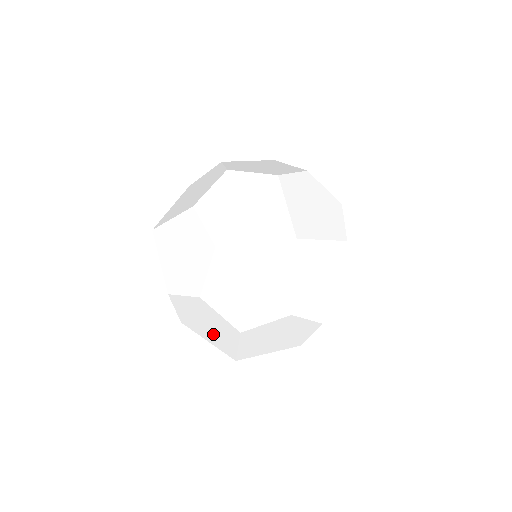
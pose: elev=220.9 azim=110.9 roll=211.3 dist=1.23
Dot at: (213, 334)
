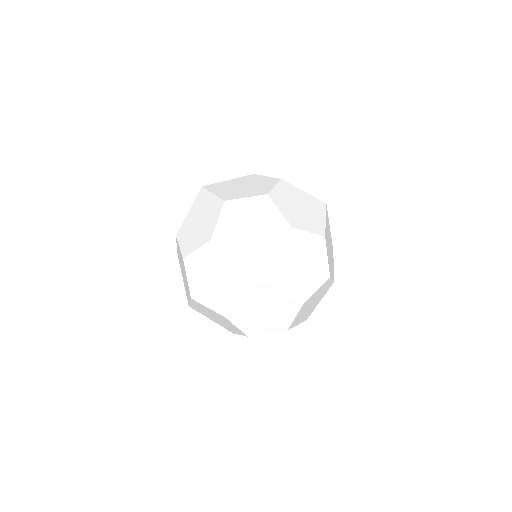
Dot at: (251, 243)
